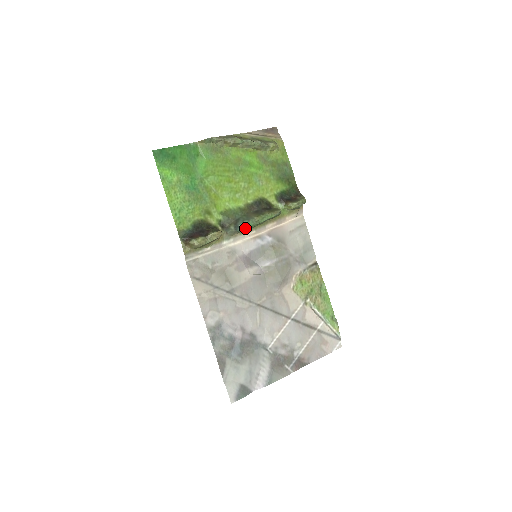
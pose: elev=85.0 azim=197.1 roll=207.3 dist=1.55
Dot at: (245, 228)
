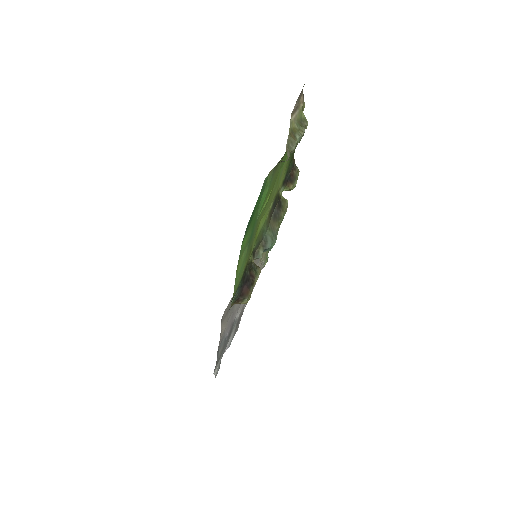
Dot at: (272, 247)
